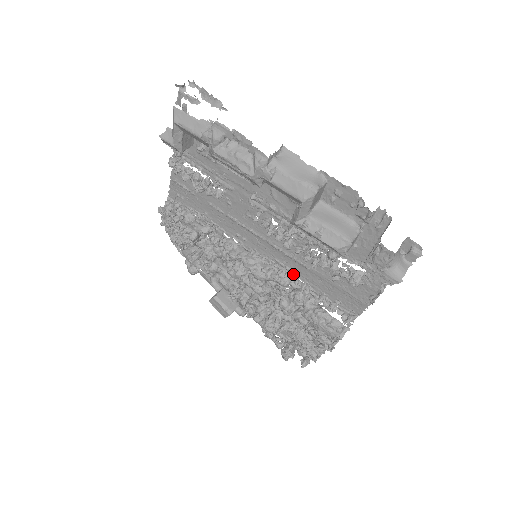
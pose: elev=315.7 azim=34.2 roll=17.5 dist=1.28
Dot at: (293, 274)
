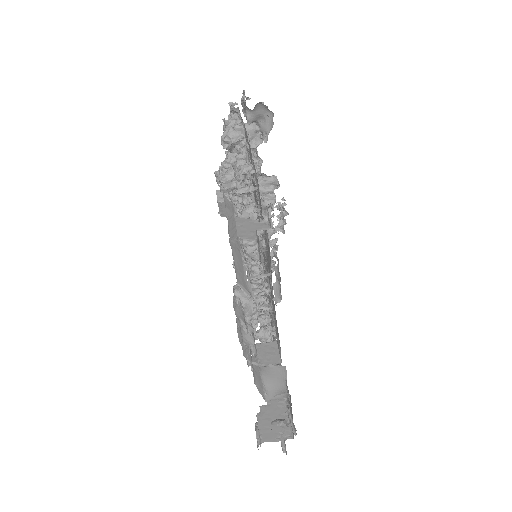
Dot at: occluded
